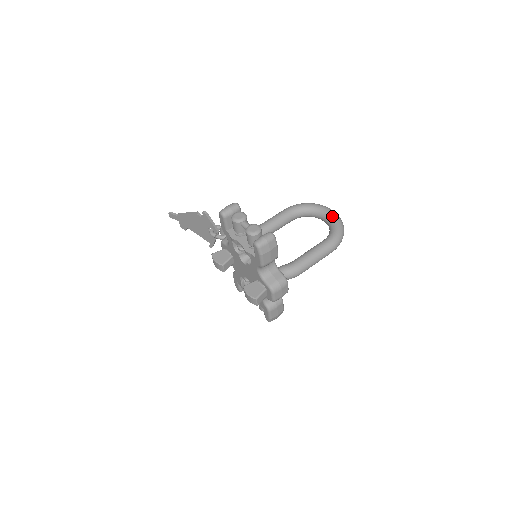
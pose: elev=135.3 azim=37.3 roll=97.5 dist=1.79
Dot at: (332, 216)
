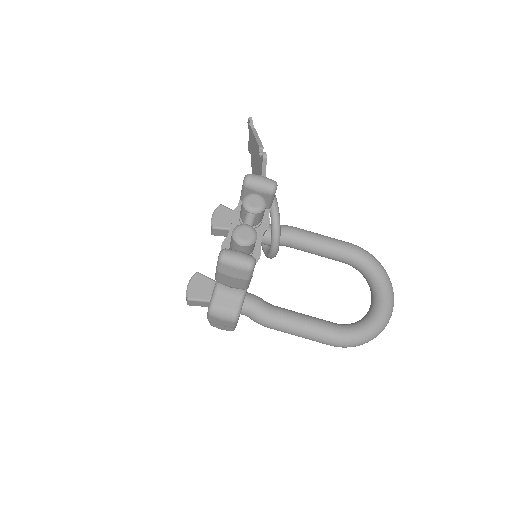
Dot at: (381, 310)
